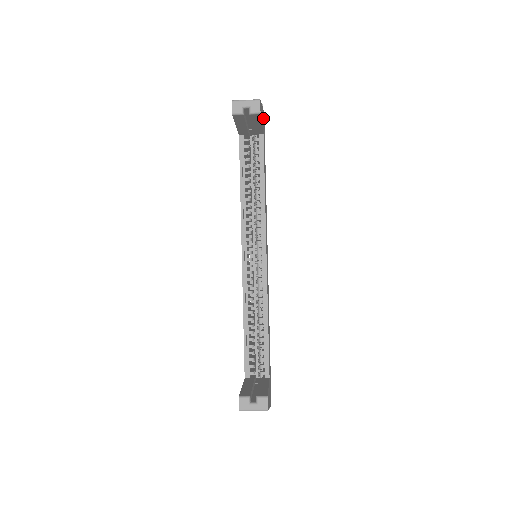
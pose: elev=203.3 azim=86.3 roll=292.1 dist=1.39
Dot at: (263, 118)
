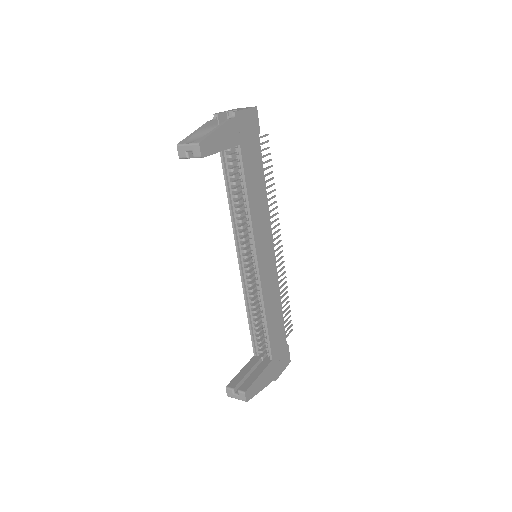
Dot at: (242, 122)
